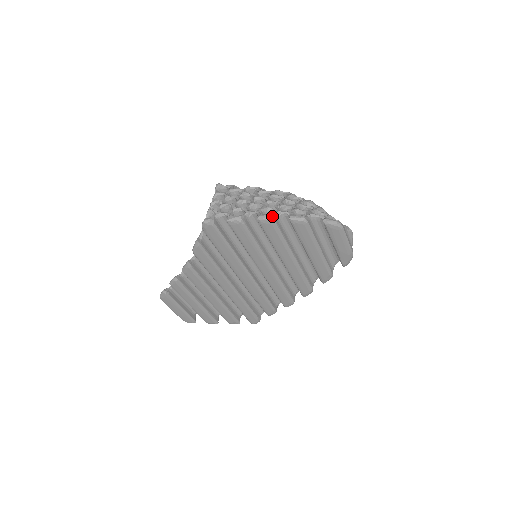
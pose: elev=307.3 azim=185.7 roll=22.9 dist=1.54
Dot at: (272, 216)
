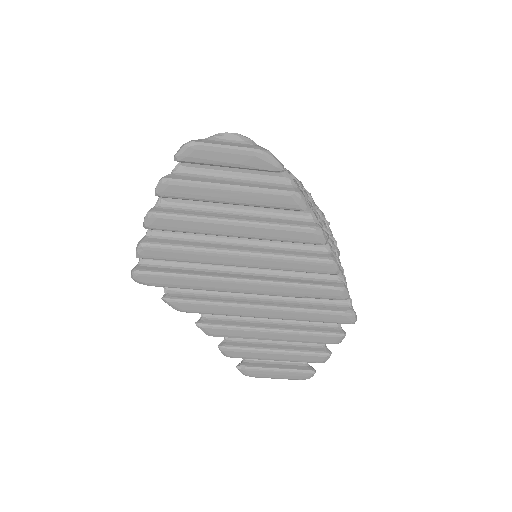
Dot at: (148, 211)
